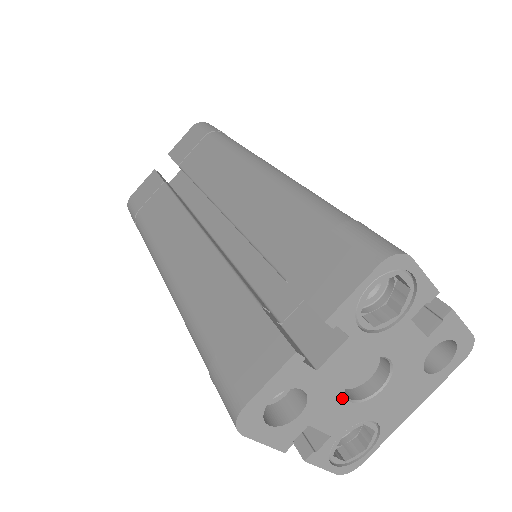
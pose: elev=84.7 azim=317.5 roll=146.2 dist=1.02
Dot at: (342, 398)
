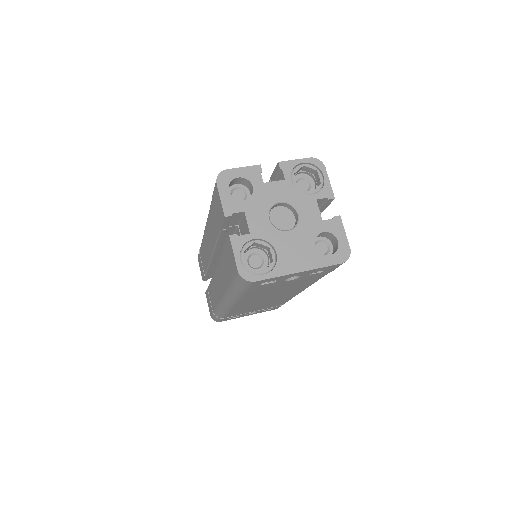
Dot at: (267, 213)
